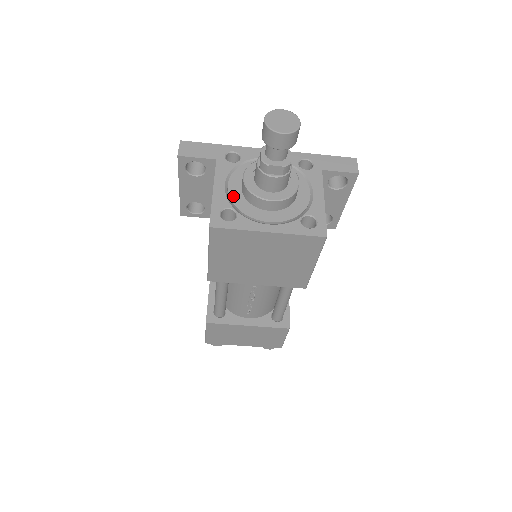
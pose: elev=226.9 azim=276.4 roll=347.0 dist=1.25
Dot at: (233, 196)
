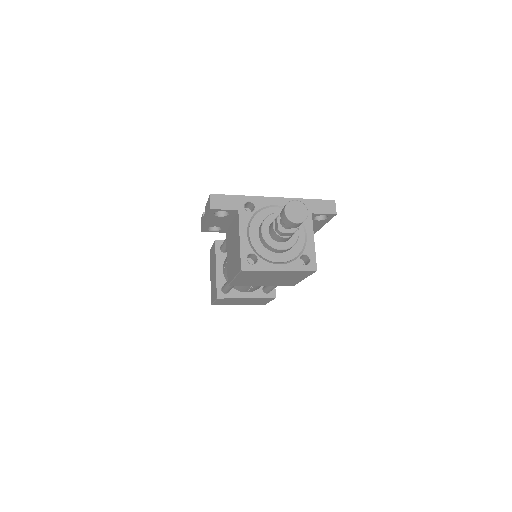
Dot at: (254, 243)
